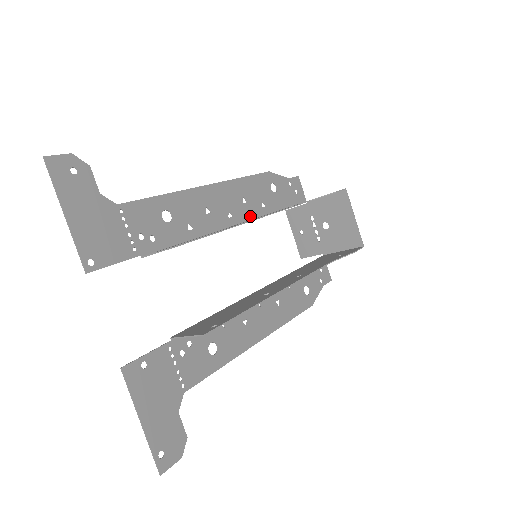
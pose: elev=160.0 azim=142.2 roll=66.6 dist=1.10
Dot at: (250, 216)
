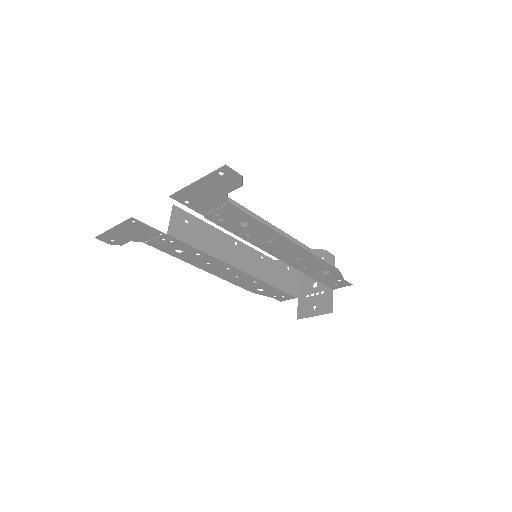
Dot at: (246, 275)
